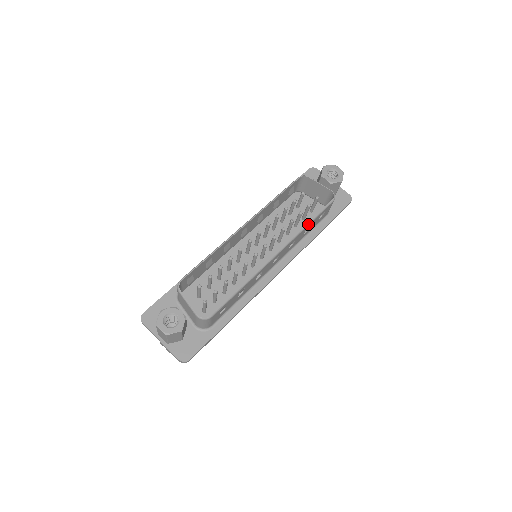
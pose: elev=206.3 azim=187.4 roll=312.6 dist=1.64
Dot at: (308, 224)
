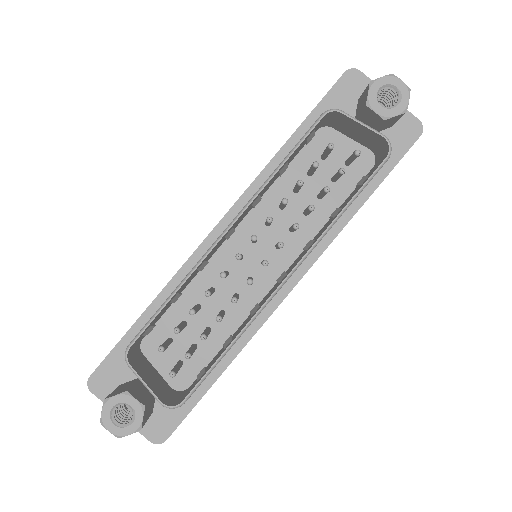
Dot at: (340, 215)
